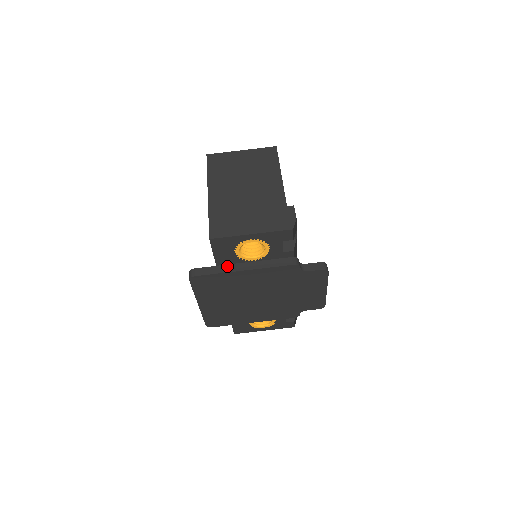
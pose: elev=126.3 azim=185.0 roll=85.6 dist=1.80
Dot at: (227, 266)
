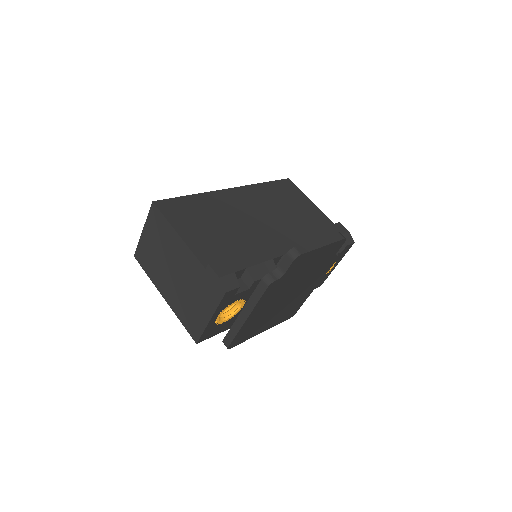
Dot at: (235, 324)
